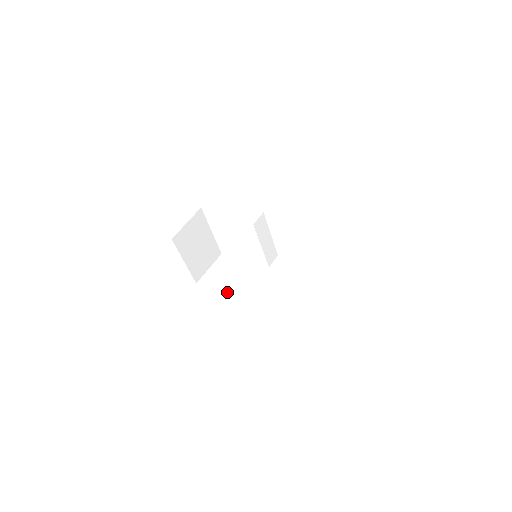
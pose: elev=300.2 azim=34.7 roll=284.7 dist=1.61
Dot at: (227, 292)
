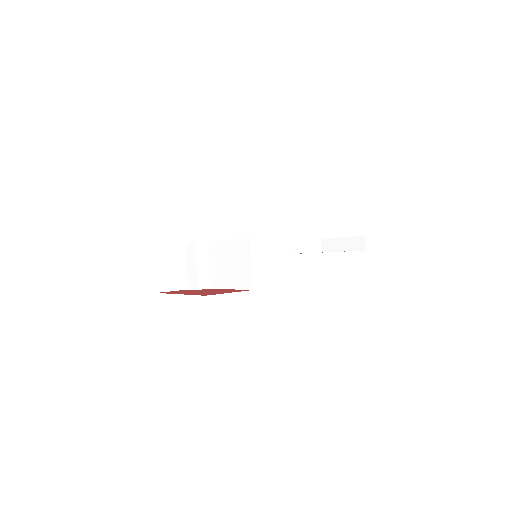
Dot at: (209, 288)
